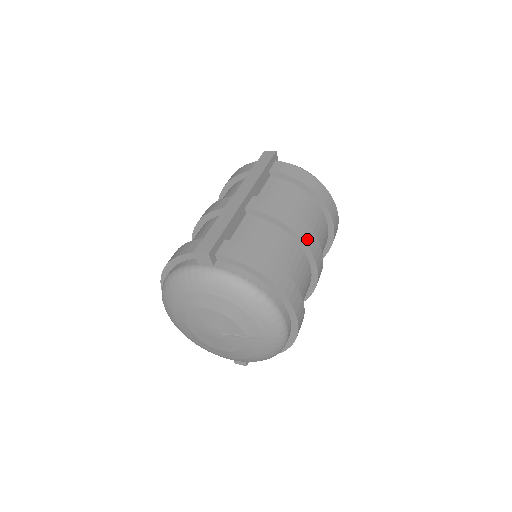
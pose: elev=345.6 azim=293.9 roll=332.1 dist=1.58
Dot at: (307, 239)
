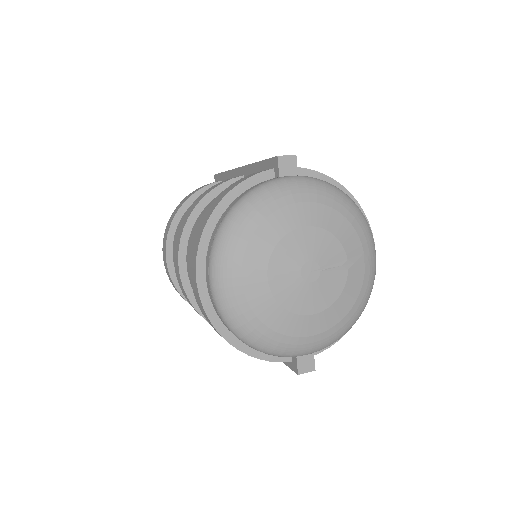
Dot at: occluded
